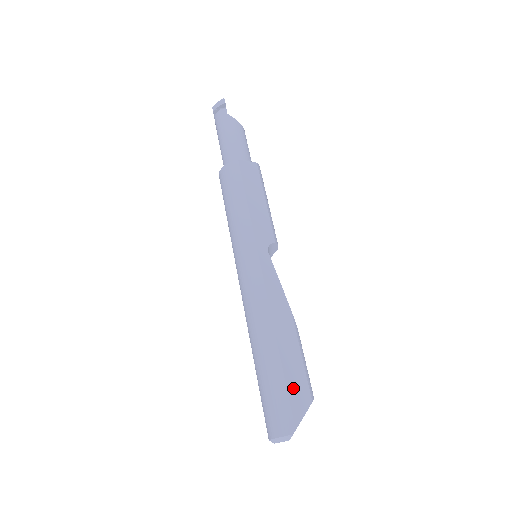
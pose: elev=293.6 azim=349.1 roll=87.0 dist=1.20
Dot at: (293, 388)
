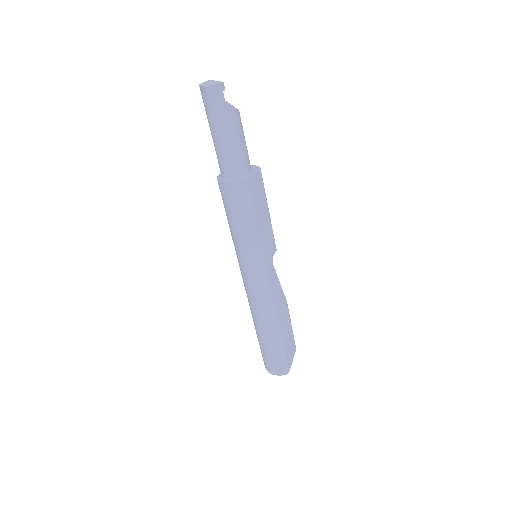
Dot at: (288, 350)
